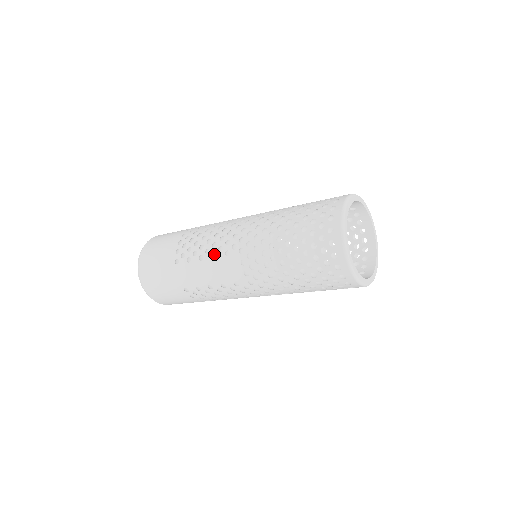
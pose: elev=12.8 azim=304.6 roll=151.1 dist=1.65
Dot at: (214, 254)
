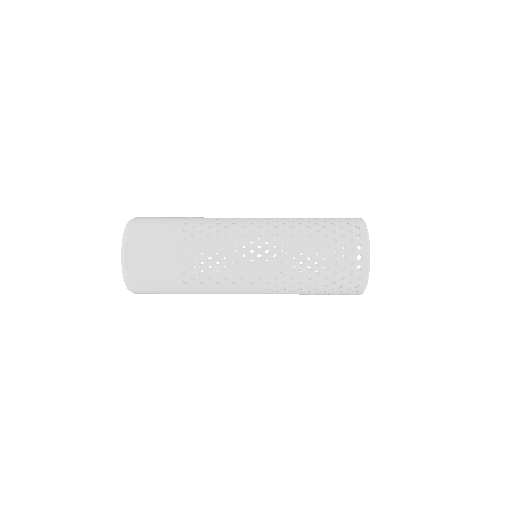
Dot at: (231, 277)
